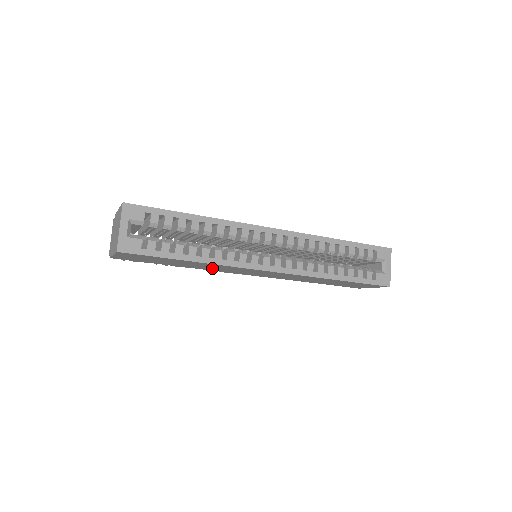
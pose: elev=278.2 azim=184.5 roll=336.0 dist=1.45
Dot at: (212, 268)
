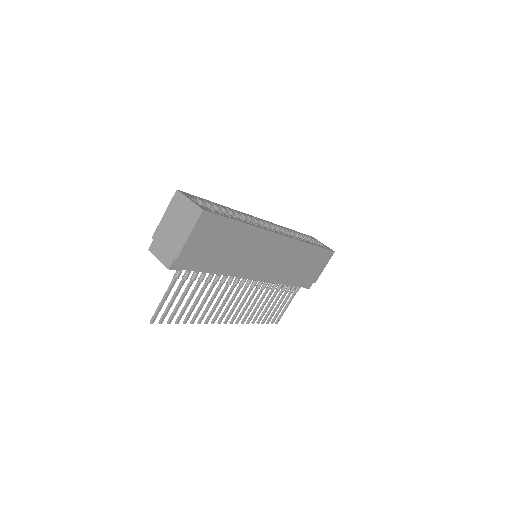
Dot at: (245, 255)
